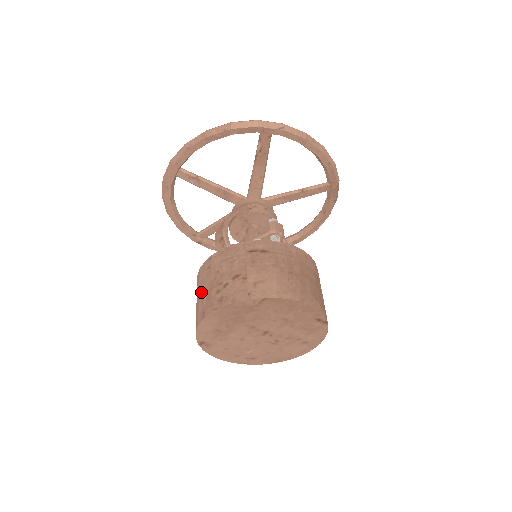
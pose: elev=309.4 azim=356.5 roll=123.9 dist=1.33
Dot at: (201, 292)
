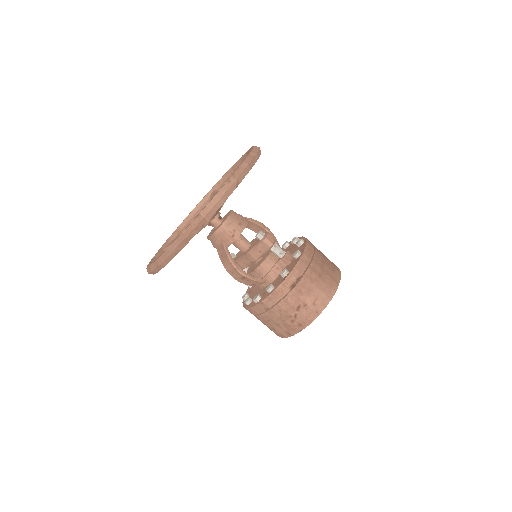
Dot at: (271, 322)
